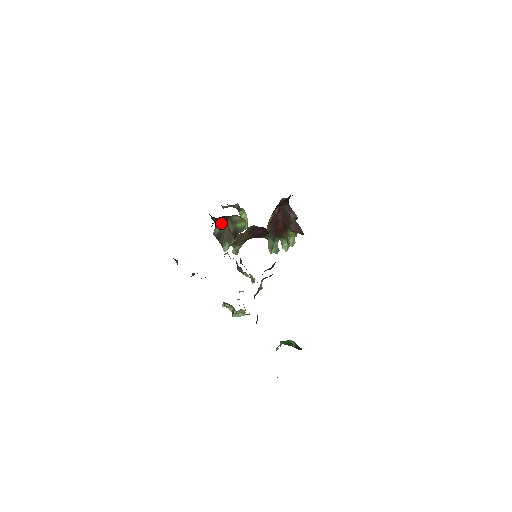
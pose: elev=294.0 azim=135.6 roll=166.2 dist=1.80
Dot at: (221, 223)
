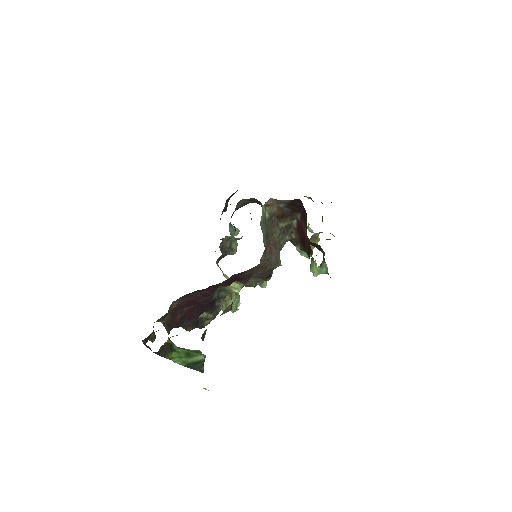
Dot at: occluded
